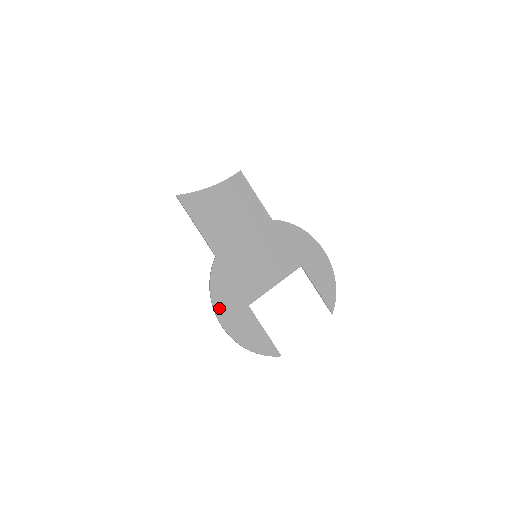
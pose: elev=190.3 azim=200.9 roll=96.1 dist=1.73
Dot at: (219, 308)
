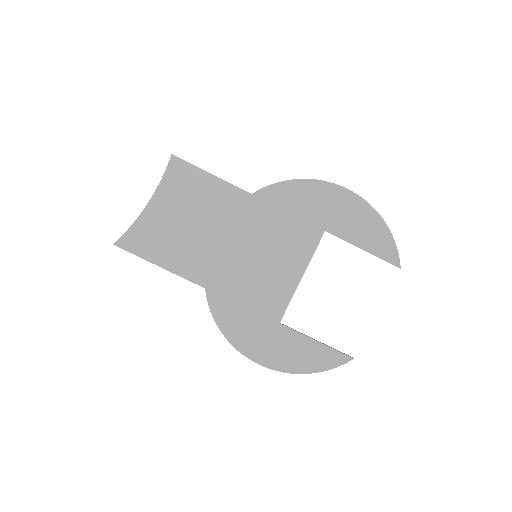
Dot at: (244, 347)
